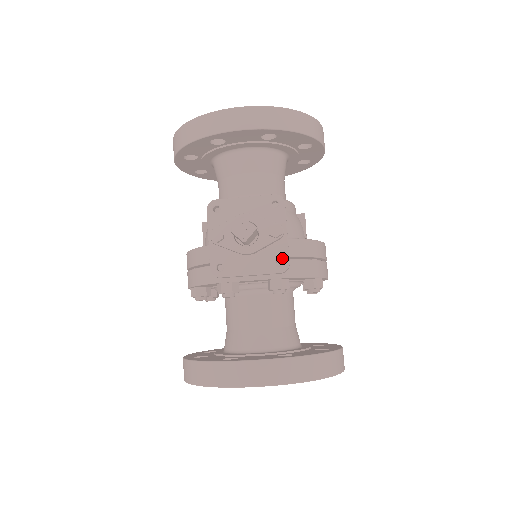
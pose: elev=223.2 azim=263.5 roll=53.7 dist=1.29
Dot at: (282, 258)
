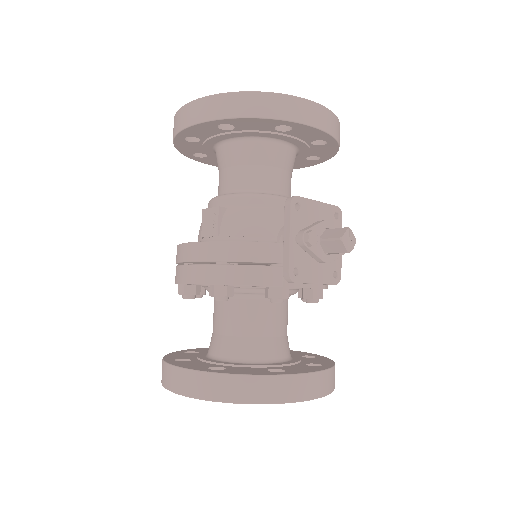
Dot at: (338, 270)
